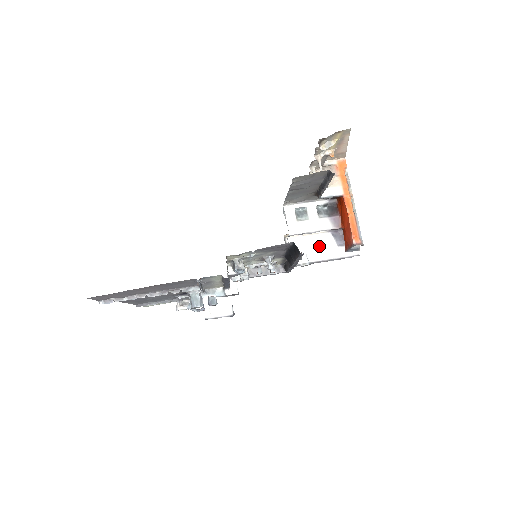
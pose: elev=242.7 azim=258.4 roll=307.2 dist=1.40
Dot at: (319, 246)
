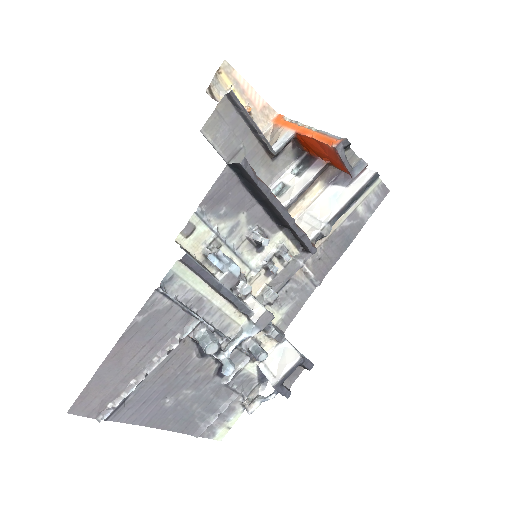
Dot at: (327, 203)
